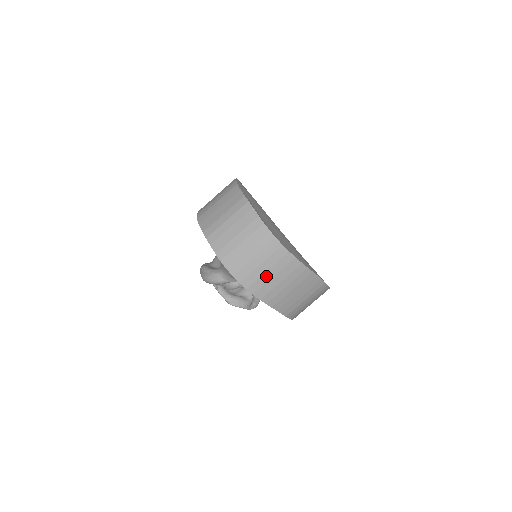
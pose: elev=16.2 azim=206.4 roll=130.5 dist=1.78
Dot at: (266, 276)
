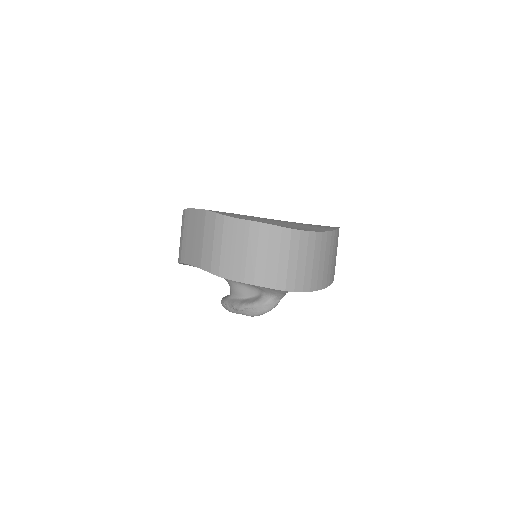
Dot at: (321, 267)
